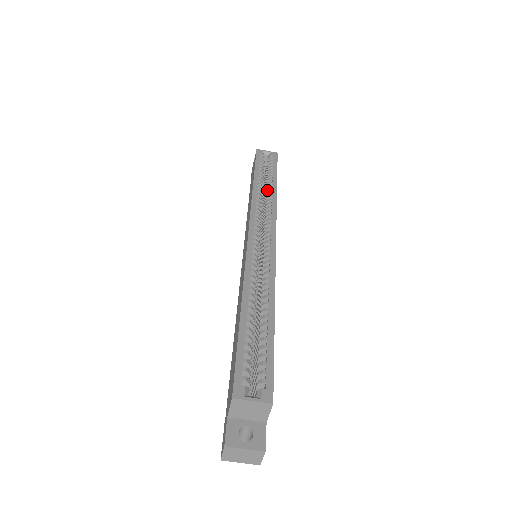
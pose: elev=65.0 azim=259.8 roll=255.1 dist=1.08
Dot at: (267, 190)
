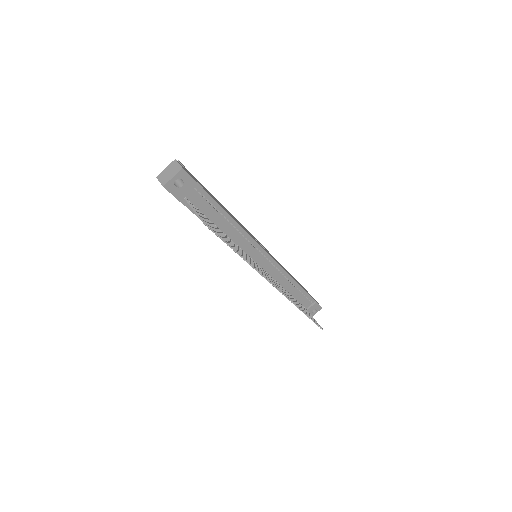
Dot at: occluded
